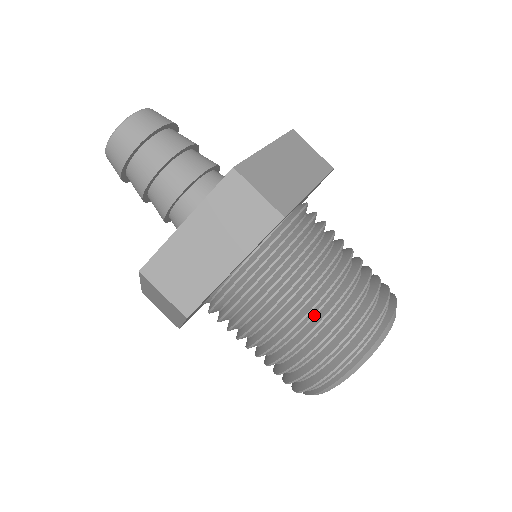
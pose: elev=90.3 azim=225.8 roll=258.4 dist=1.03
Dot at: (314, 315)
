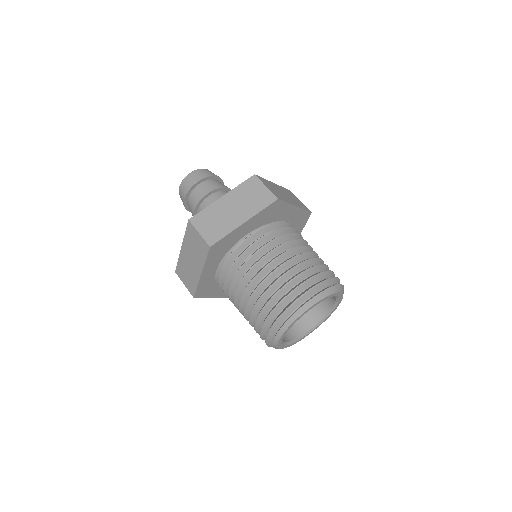
Dot at: (288, 269)
